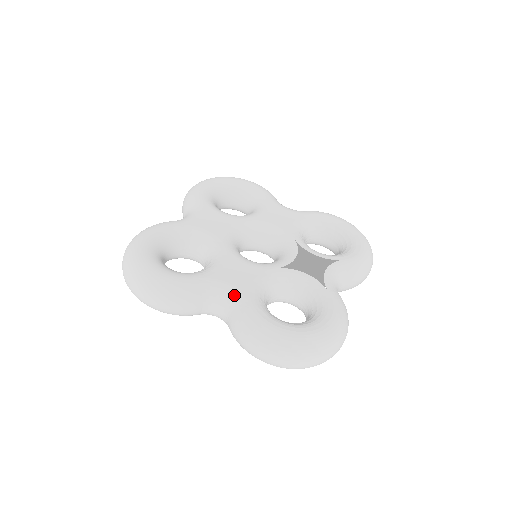
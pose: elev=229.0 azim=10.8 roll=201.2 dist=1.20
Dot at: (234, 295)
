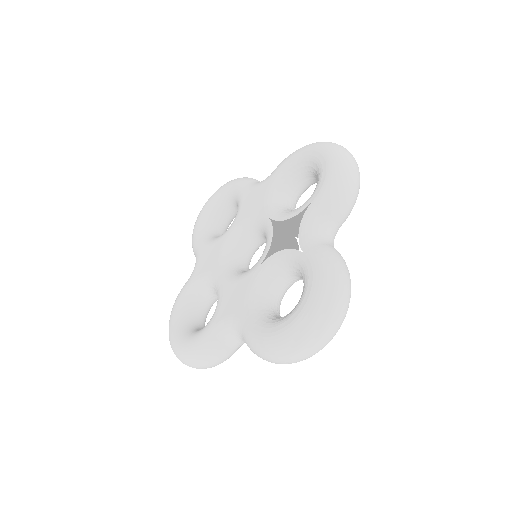
Dot at: (235, 324)
